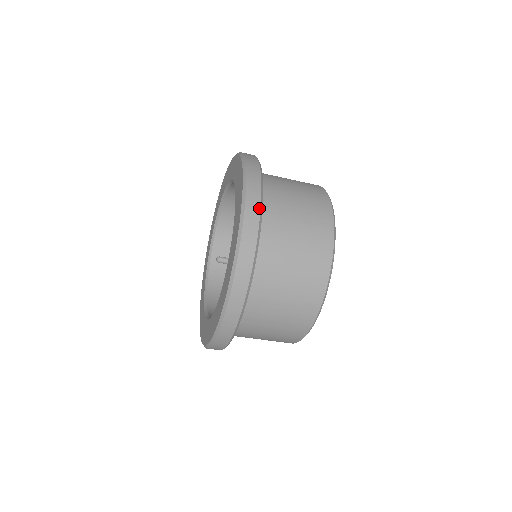
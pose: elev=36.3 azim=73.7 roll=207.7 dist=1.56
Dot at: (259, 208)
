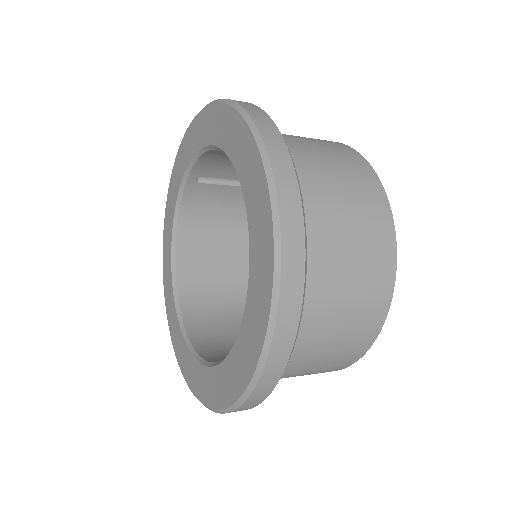
Dot at: (275, 384)
